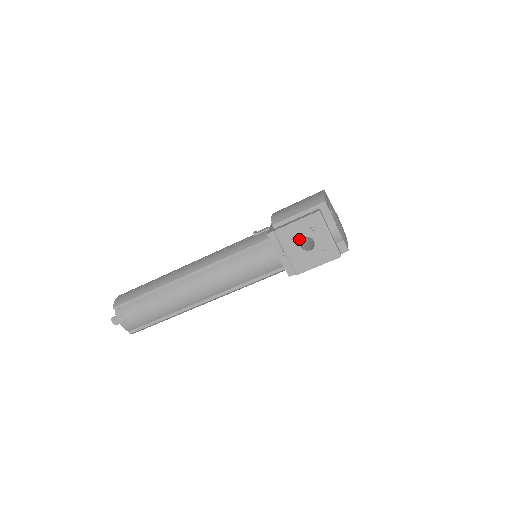
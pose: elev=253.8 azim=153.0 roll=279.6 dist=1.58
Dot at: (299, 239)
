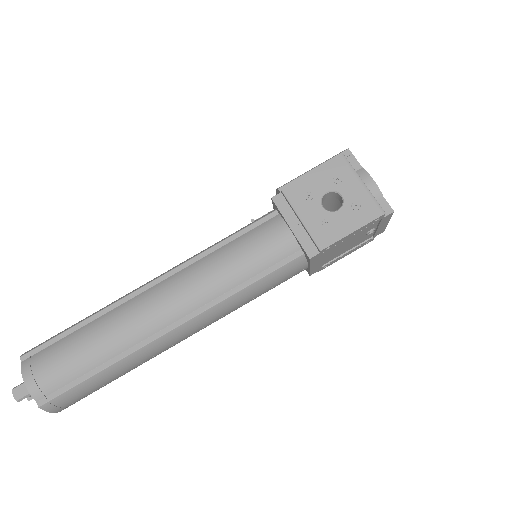
Dot at: (319, 195)
